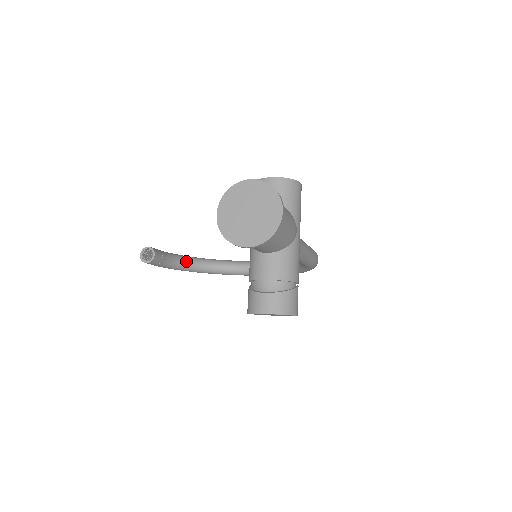
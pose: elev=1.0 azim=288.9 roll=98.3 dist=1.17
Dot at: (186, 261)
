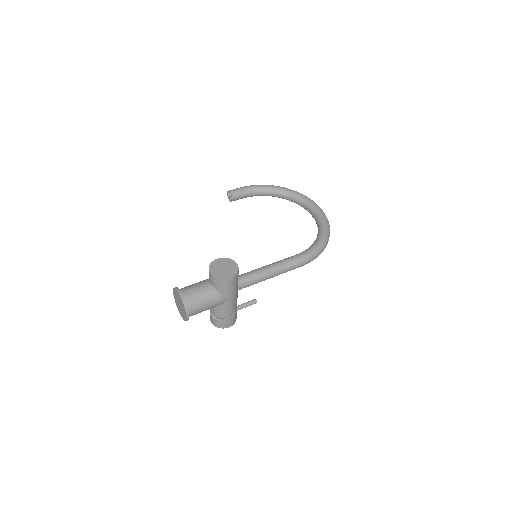
Dot at: (265, 193)
